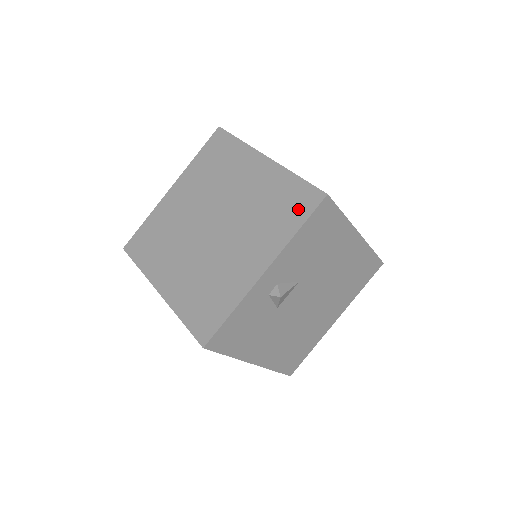
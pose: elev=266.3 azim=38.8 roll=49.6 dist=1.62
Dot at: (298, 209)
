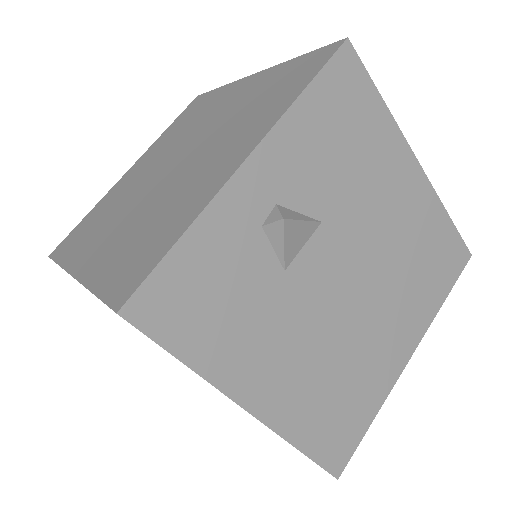
Dot at: (301, 76)
